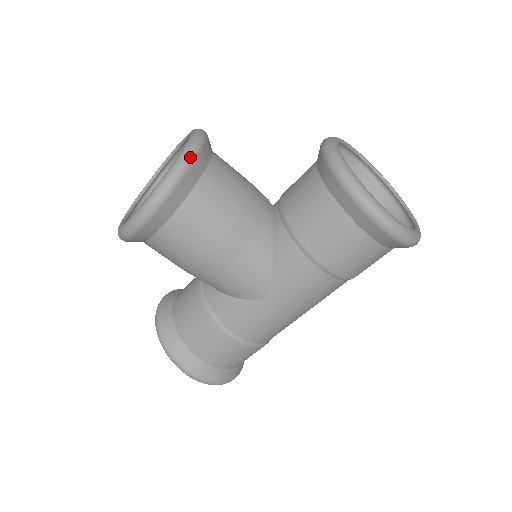
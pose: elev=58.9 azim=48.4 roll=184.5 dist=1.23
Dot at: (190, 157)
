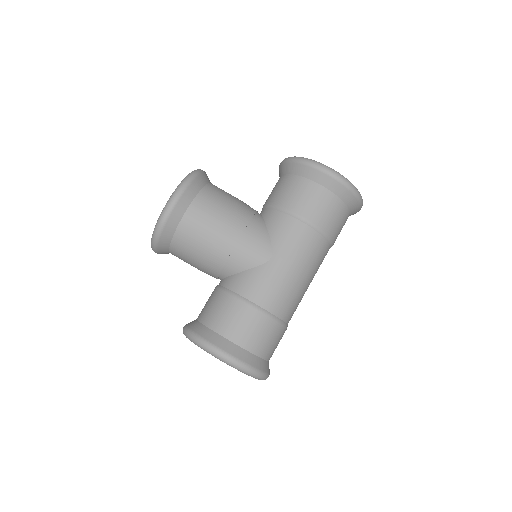
Dot at: (199, 171)
